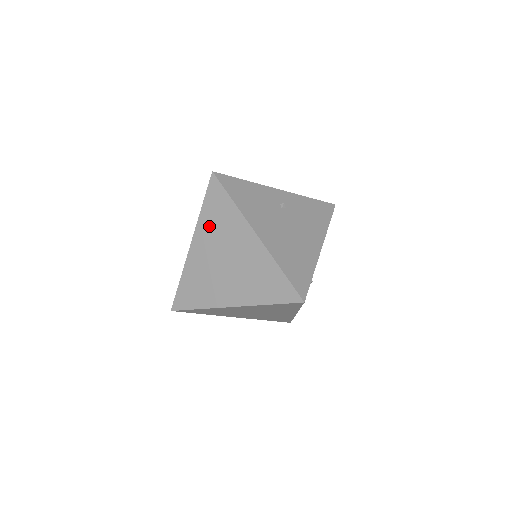
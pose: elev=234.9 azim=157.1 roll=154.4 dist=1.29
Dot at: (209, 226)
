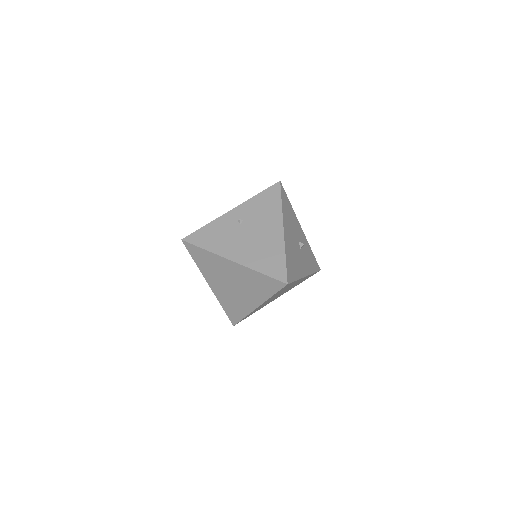
Dot at: (207, 270)
